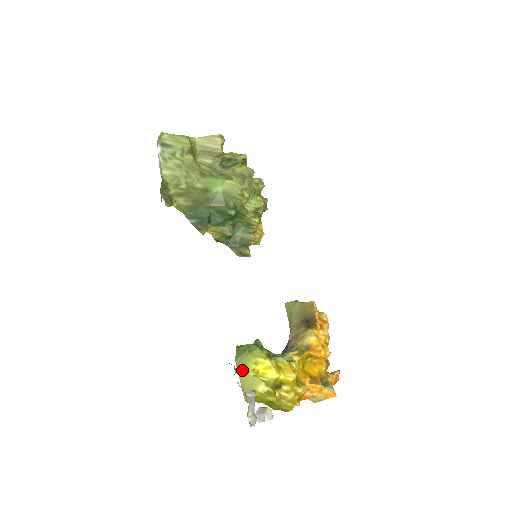
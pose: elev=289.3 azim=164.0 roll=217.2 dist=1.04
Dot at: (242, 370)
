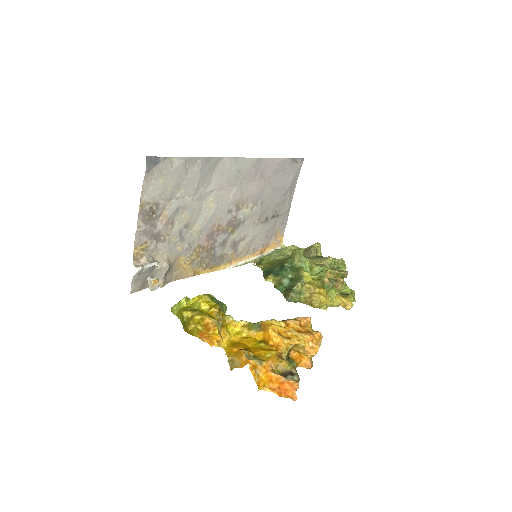
Dot at: occluded
